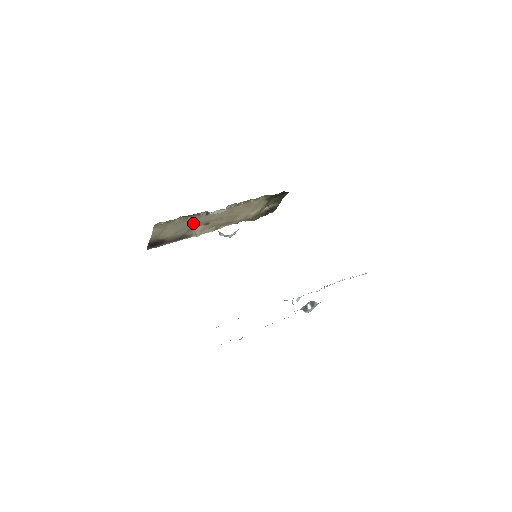
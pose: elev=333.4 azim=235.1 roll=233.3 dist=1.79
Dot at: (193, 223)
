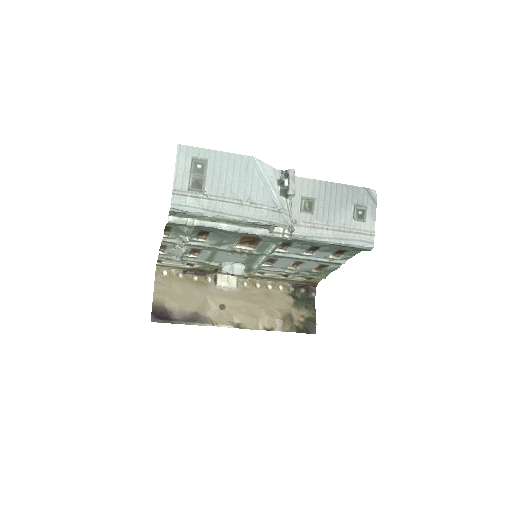
Dot at: (202, 294)
